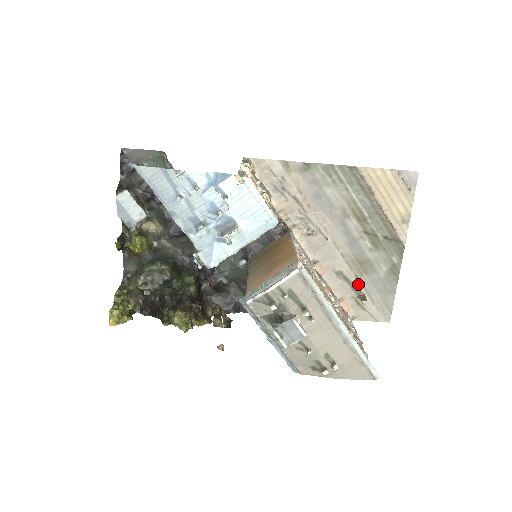
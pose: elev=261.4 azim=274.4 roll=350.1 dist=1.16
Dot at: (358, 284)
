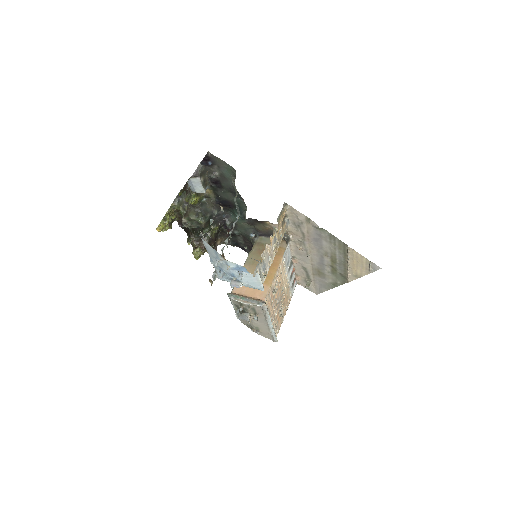
Dot at: (311, 276)
